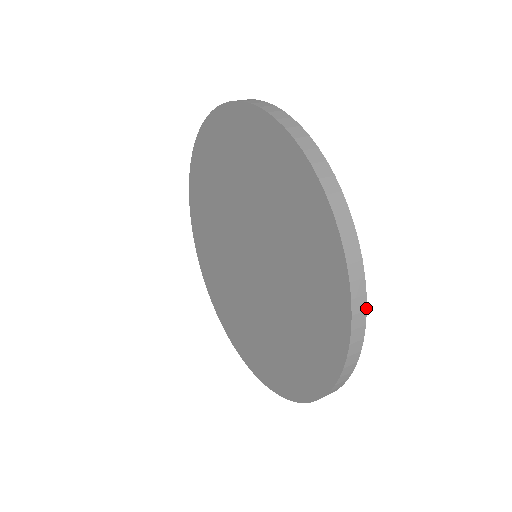
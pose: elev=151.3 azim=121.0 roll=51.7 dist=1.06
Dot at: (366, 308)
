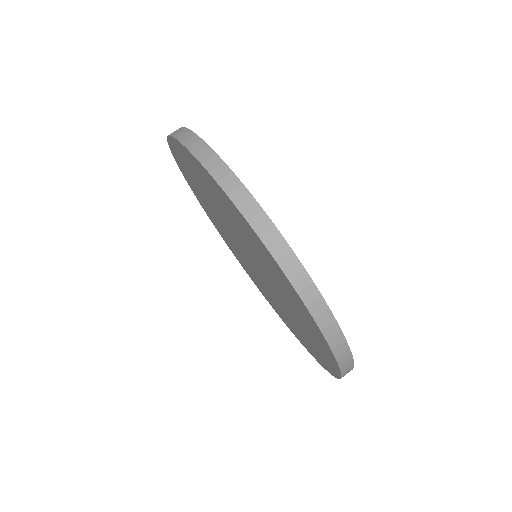
Dot at: occluded
